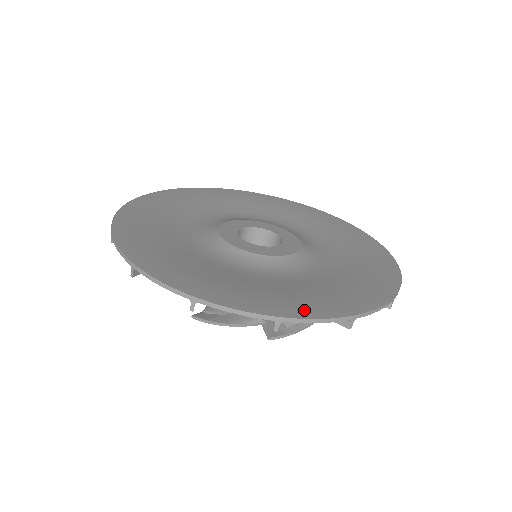
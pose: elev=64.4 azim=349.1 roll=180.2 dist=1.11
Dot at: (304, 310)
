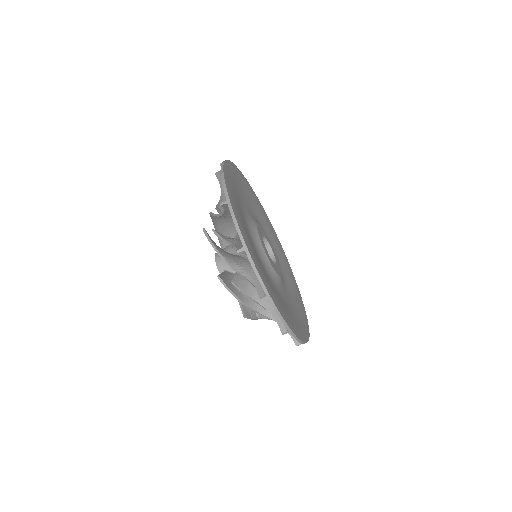
Dot at: (257, 264)
